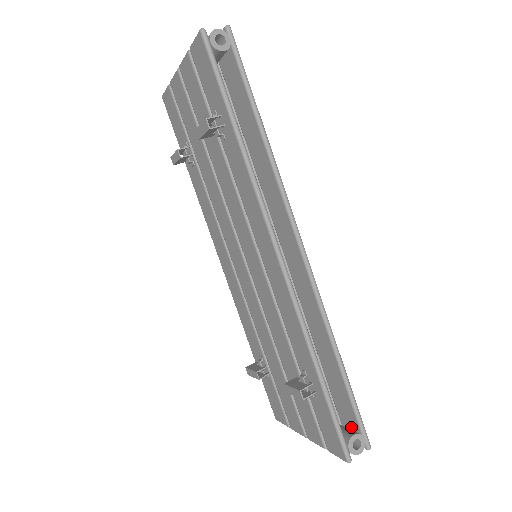
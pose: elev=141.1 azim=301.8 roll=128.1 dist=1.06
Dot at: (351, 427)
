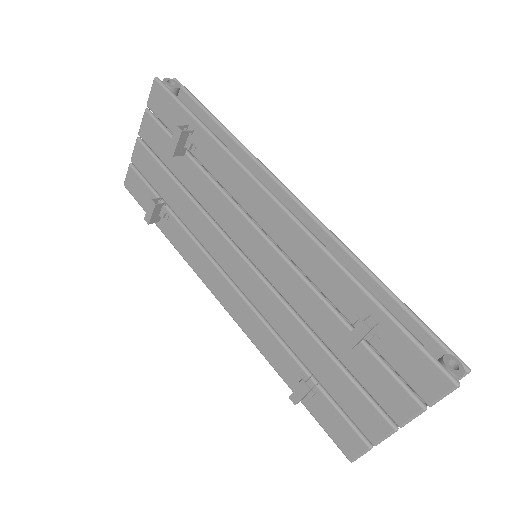
Dot at: occluded
